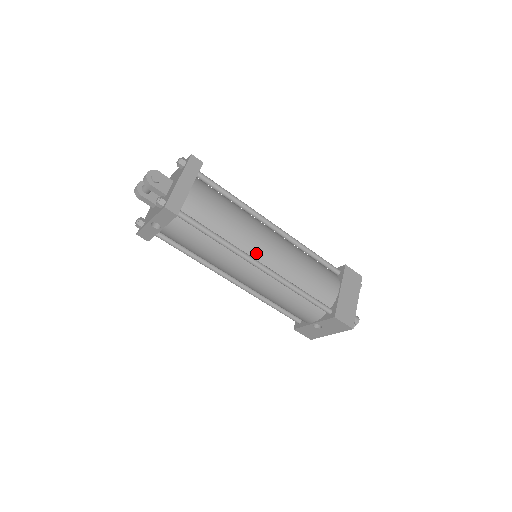
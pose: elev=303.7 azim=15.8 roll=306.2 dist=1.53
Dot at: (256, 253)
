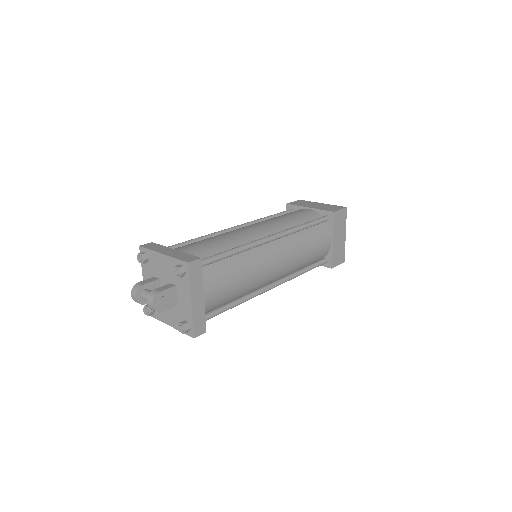
Dot at: (267, 281)
